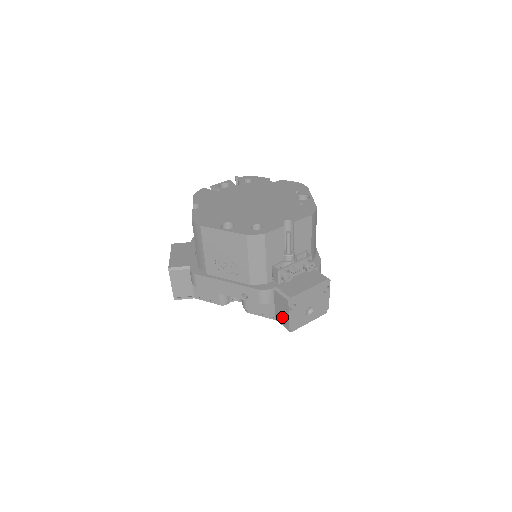
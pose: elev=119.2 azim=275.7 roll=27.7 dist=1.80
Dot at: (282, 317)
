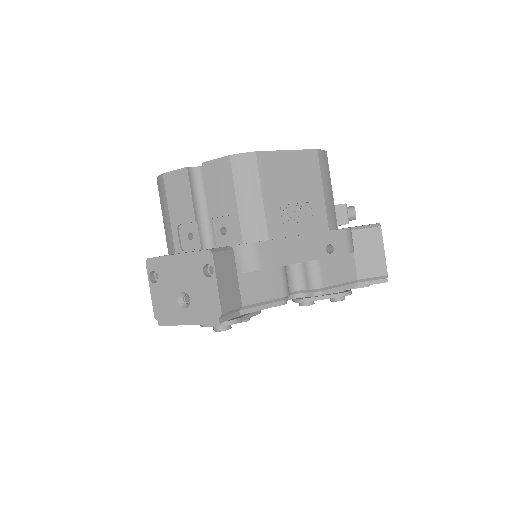
Dot at: (372, 265)
